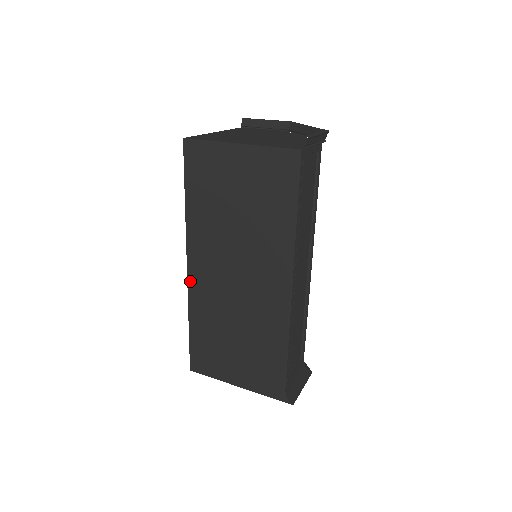
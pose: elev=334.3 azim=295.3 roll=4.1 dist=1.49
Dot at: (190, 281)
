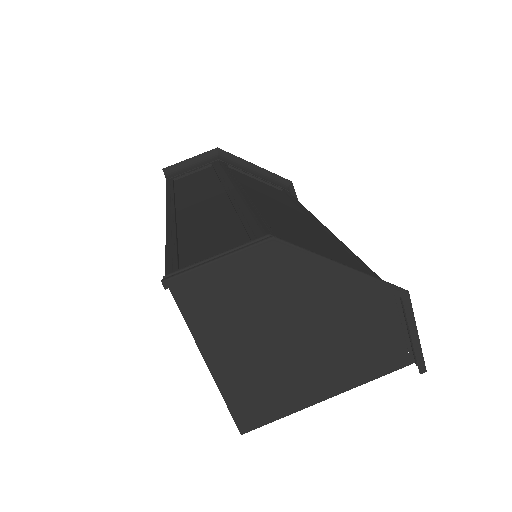
Dot at: occluded
